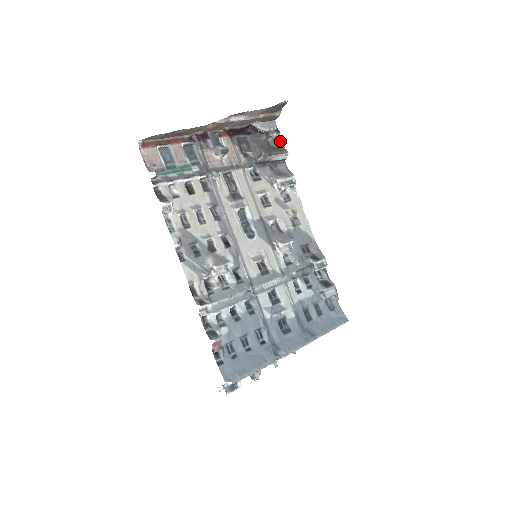
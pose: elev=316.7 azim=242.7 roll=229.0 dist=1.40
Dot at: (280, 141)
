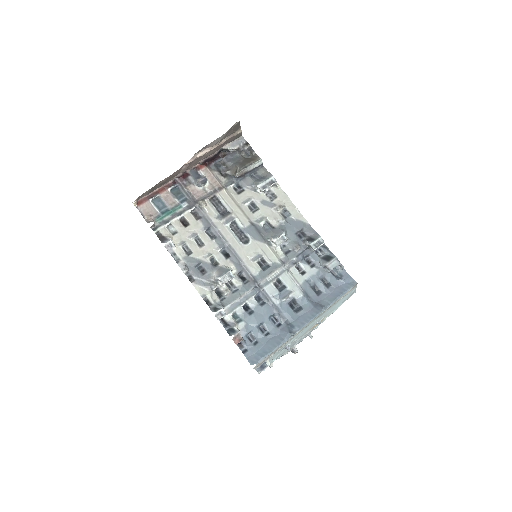
Dot at: (252, 151)
